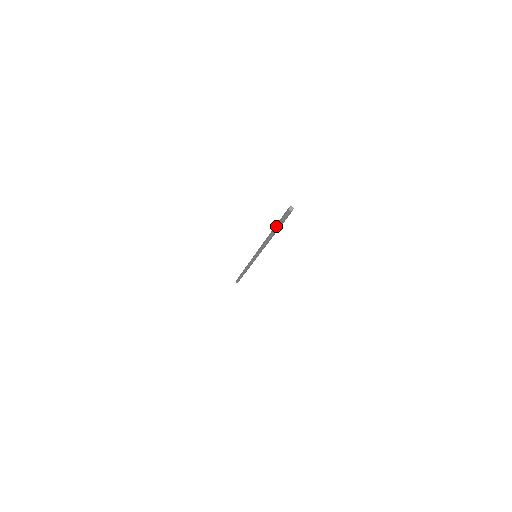
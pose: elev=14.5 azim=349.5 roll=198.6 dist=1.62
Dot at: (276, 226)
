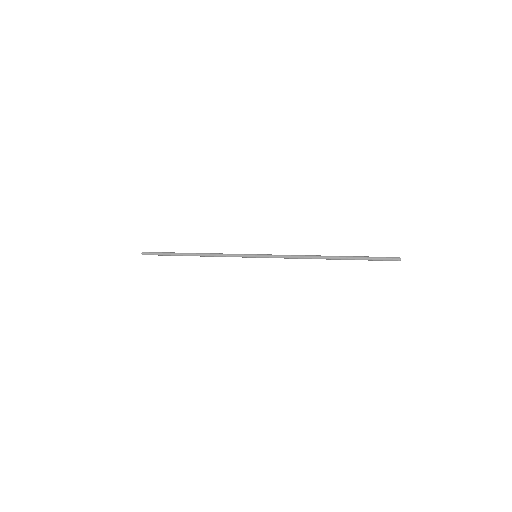
Dot at: (355, 259)
